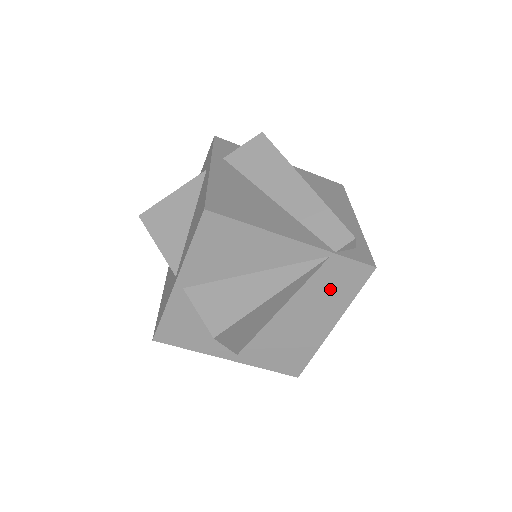
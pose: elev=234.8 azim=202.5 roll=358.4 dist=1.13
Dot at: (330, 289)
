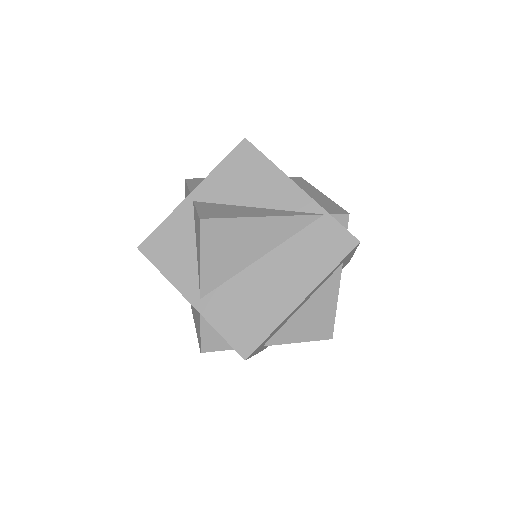
Dot at: (313, 251)
